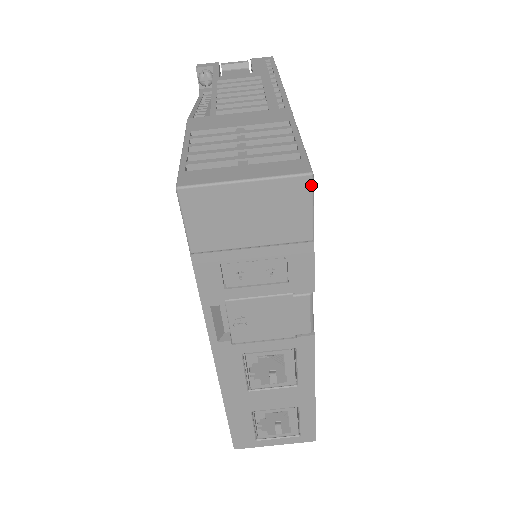
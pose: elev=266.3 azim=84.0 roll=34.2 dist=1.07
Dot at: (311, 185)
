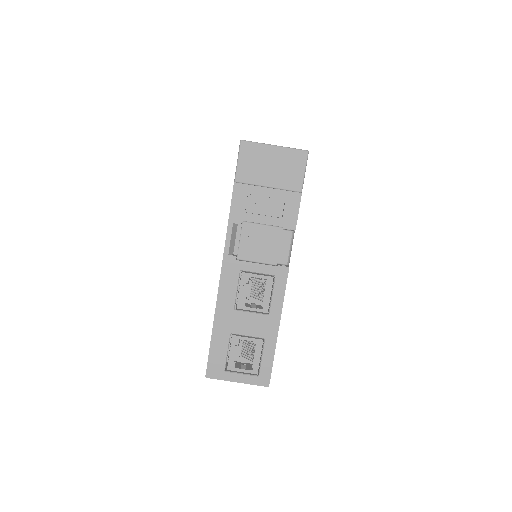
Dot at: (307, 157)
